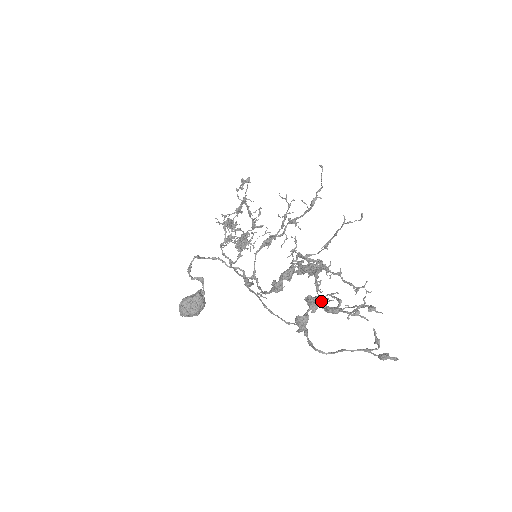
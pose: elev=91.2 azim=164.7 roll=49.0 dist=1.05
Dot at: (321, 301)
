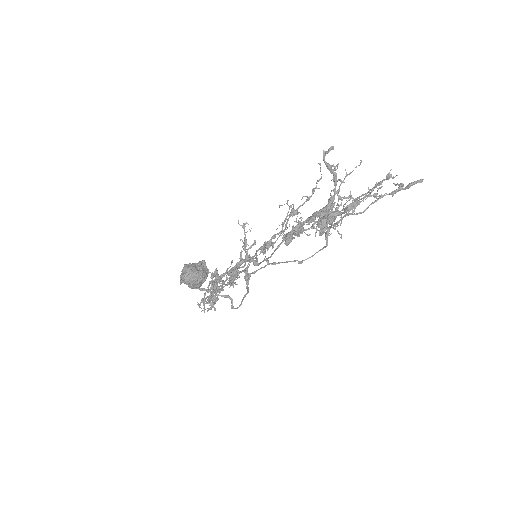
Dot at: (338, 211)
